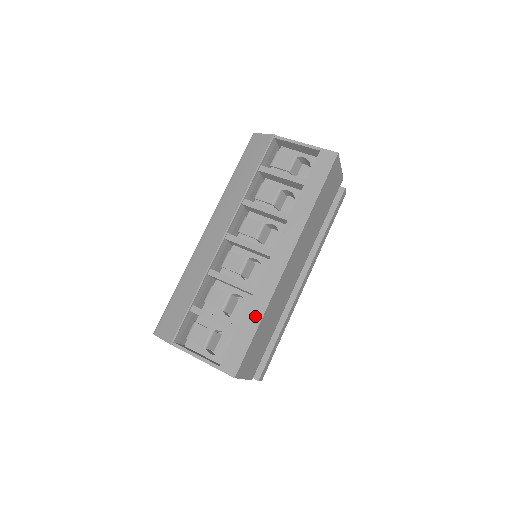
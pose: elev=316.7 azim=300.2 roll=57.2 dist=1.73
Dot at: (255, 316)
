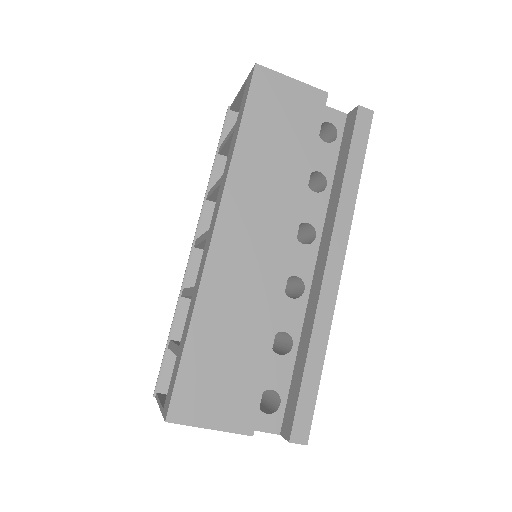
Dot at: (187, 324)
